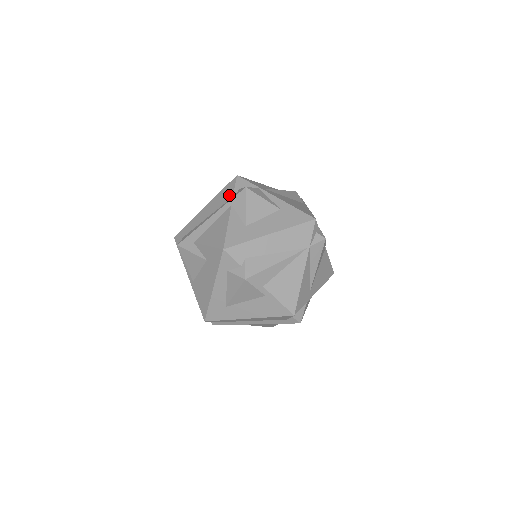
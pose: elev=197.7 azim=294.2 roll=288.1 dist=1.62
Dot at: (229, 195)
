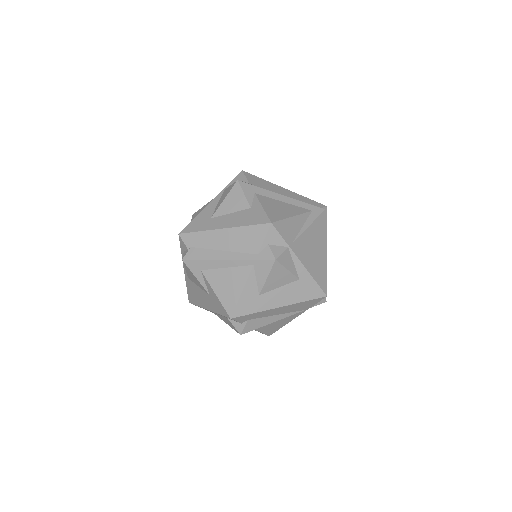
Dot at: (254, 247)
